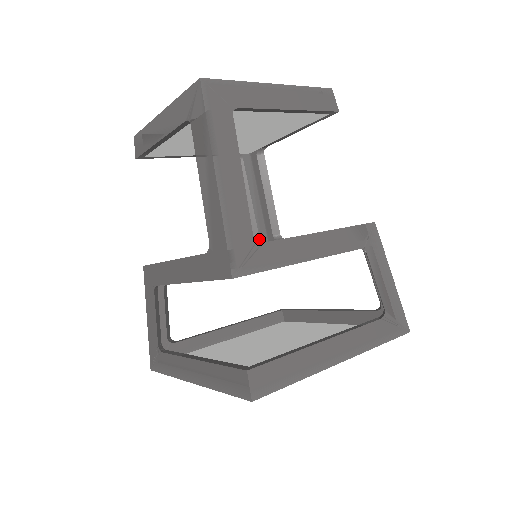
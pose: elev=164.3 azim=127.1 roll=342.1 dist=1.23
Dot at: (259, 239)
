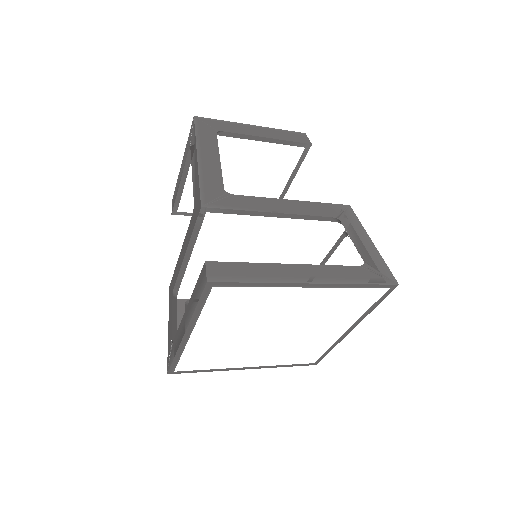
Dot at: occluded
